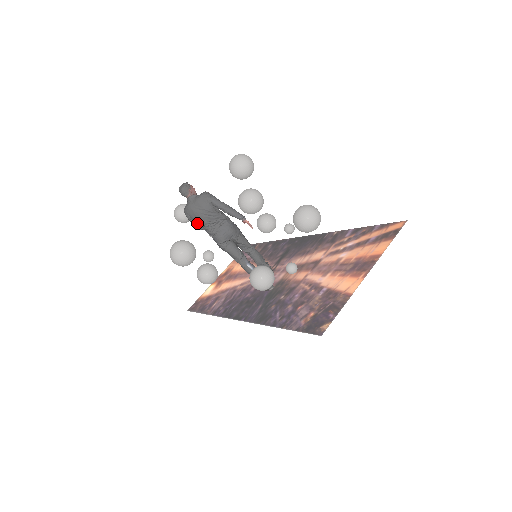
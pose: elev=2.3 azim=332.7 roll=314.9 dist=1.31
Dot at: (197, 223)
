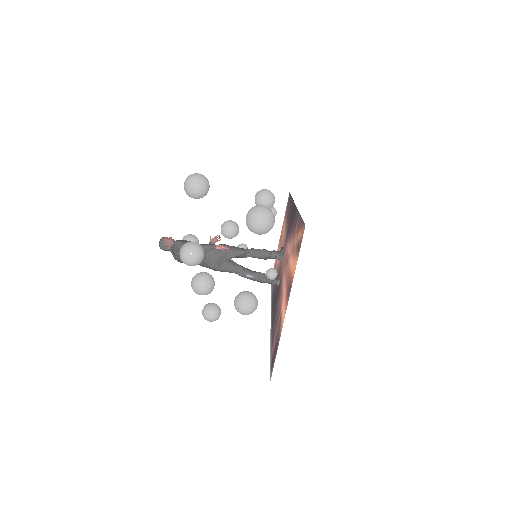
Dot at: occluded
